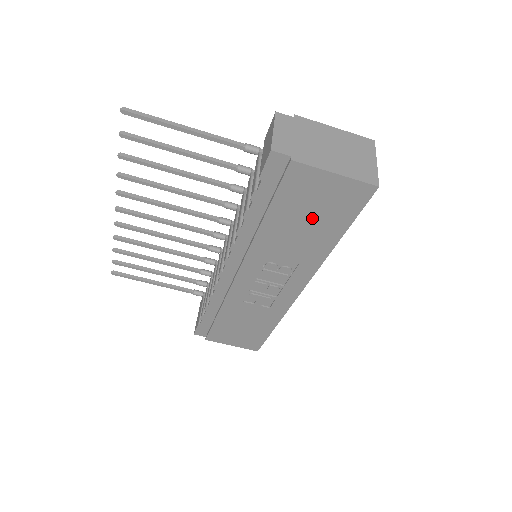
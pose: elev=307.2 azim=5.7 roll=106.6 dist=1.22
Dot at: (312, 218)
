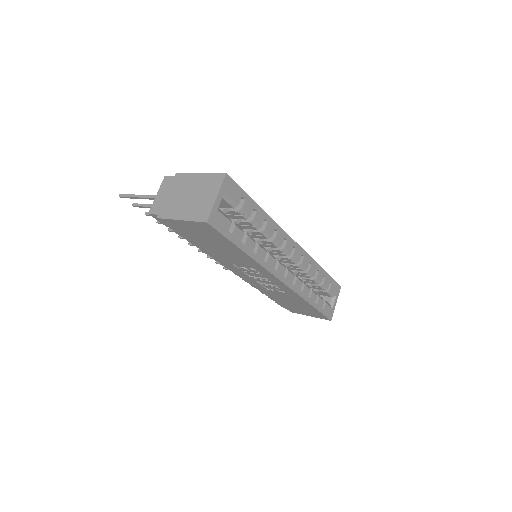
Dot at: (212, 242)
